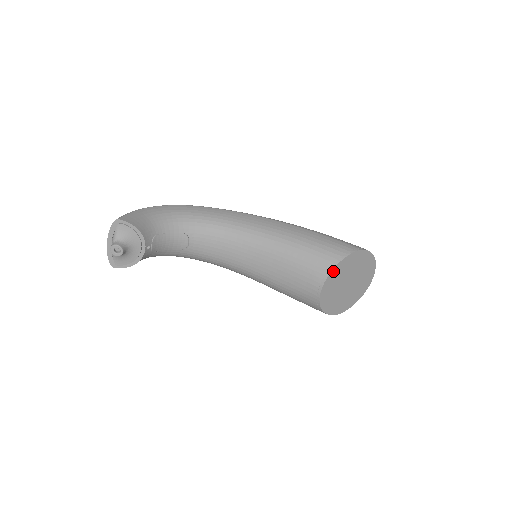
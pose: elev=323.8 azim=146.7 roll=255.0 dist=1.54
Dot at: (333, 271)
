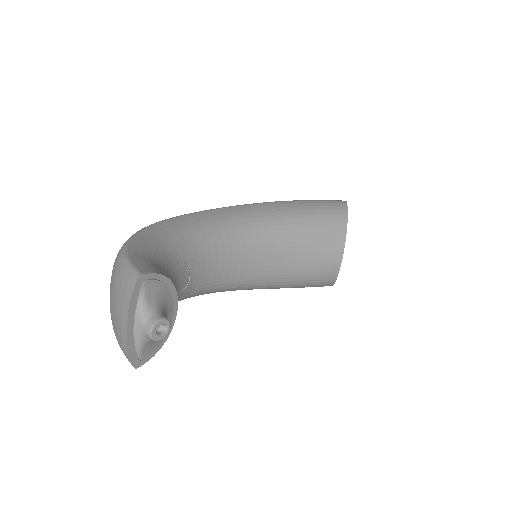
Dot at: (346, 232)
